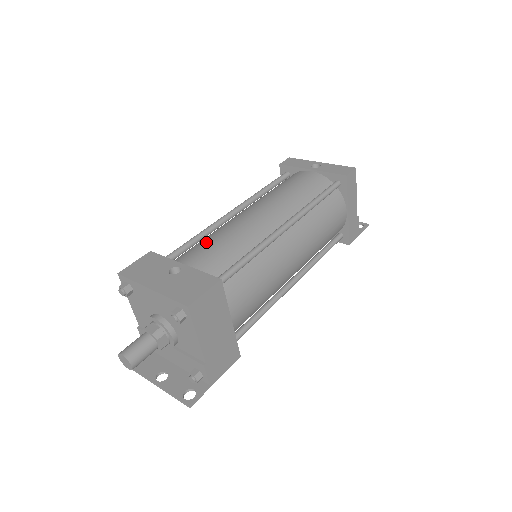
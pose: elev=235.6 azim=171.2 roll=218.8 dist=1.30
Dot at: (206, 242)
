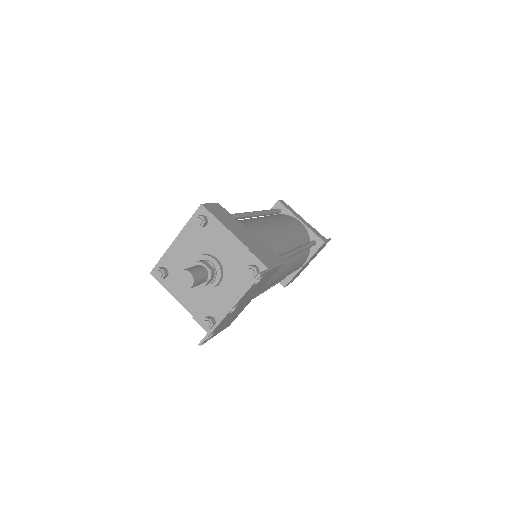
Dot at: occluded
